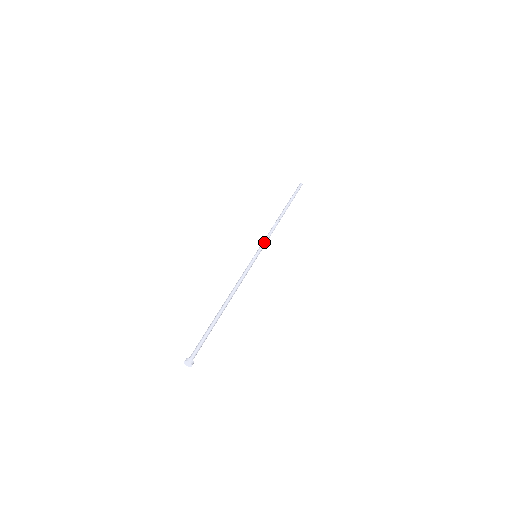
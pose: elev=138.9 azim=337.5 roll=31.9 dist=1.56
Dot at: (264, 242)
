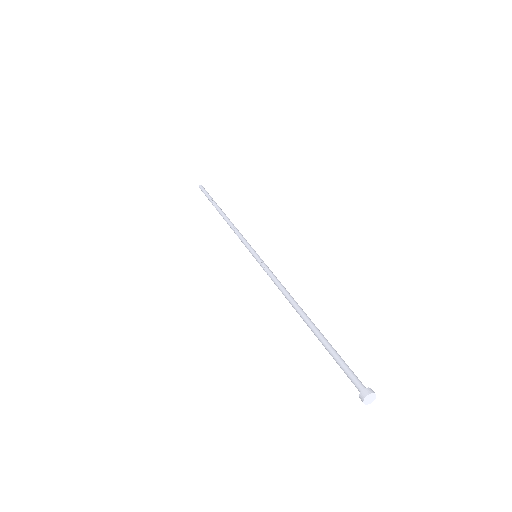
Dot at: occluded
